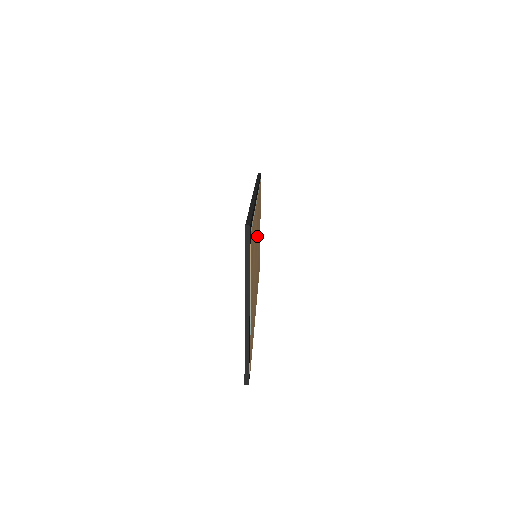
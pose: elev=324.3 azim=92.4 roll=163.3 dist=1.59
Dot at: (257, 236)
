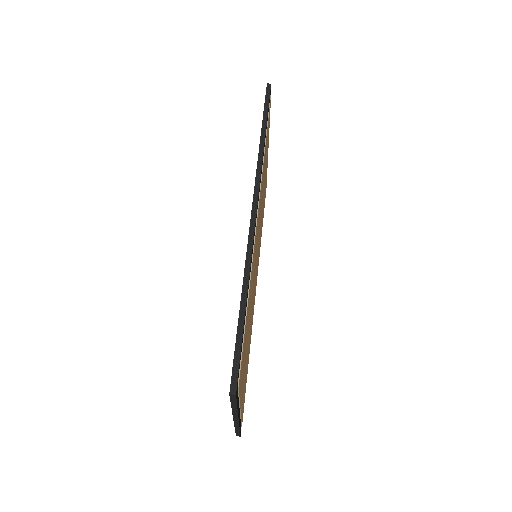
Dot at: occluded
